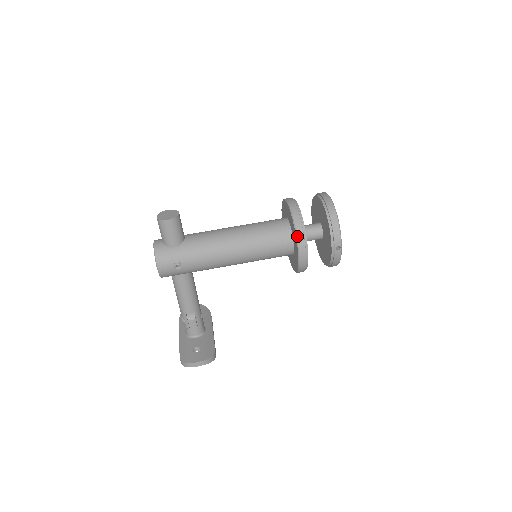
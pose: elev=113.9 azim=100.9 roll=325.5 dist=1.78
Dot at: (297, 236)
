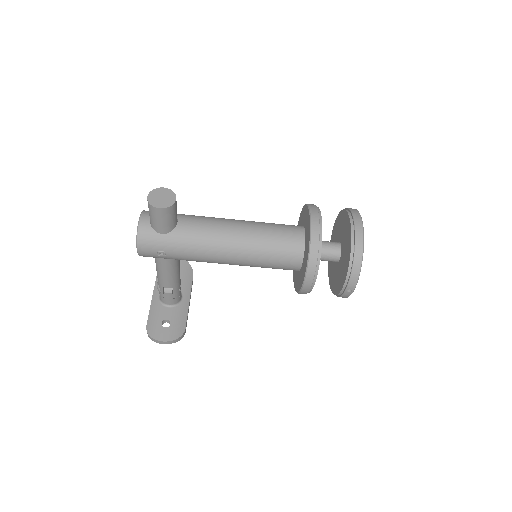
Dot at: (307, 269)
